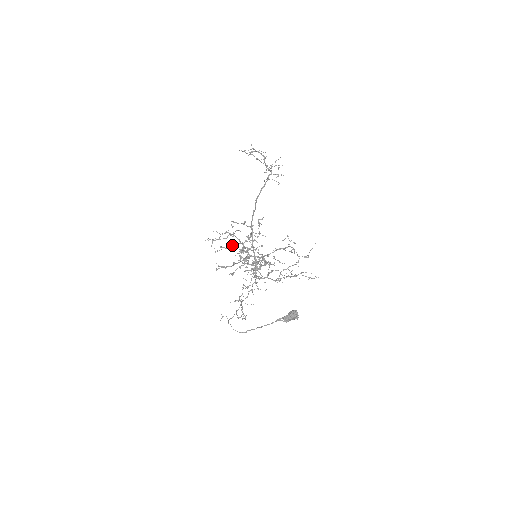
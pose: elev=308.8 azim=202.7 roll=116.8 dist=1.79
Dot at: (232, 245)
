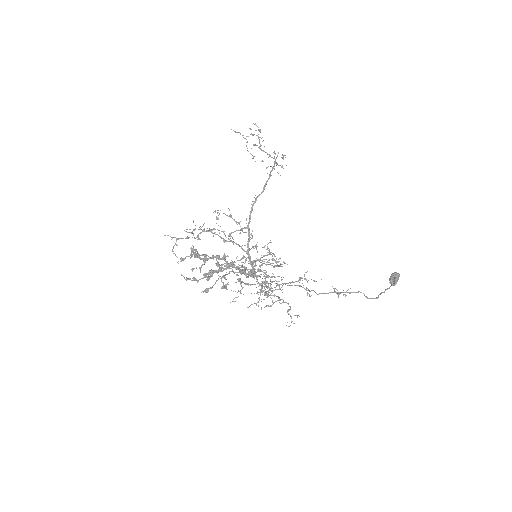
Dot at: (181, 258)
